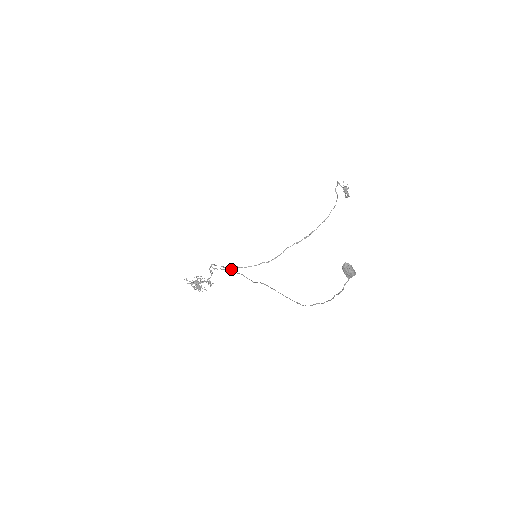
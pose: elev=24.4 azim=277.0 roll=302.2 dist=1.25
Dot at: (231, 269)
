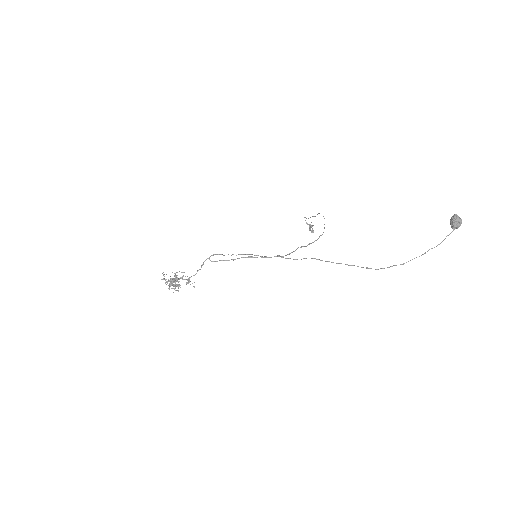
Dot at: (252, 254)
